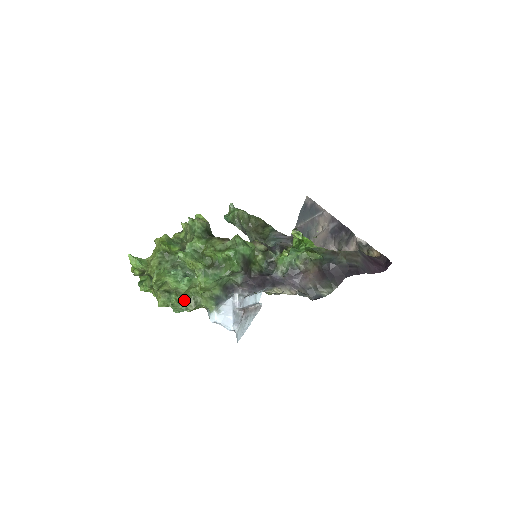
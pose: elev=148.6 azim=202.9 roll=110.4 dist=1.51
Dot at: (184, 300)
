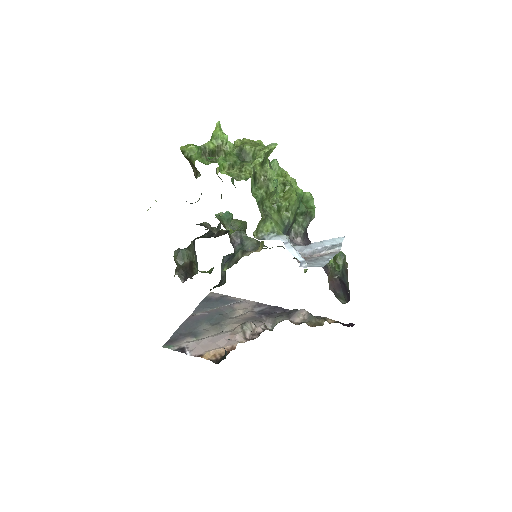
Dot at: (260, 202)
